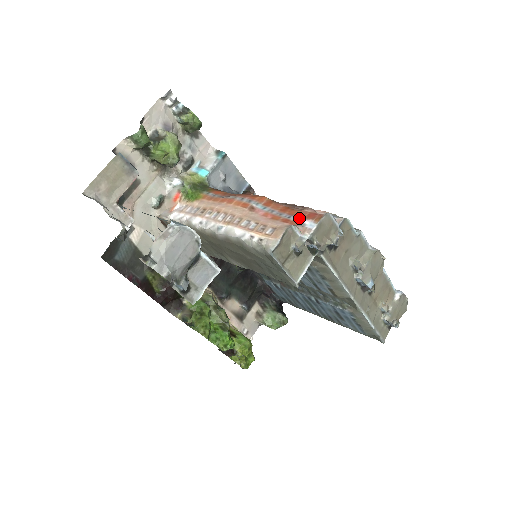
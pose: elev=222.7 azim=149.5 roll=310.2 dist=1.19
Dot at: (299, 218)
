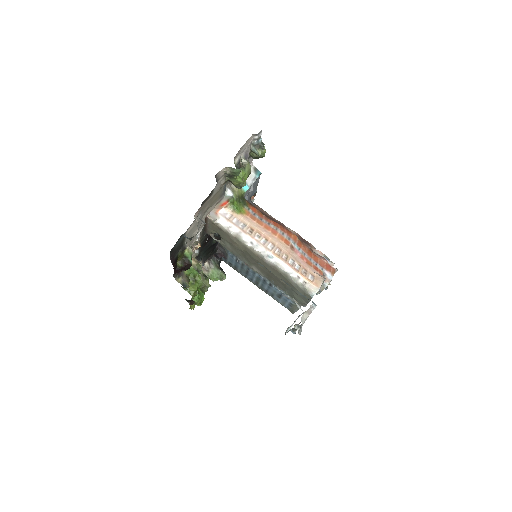
Dot at: (322, 268)
